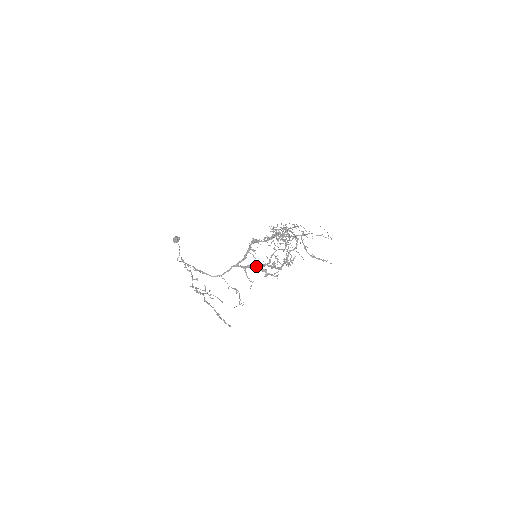
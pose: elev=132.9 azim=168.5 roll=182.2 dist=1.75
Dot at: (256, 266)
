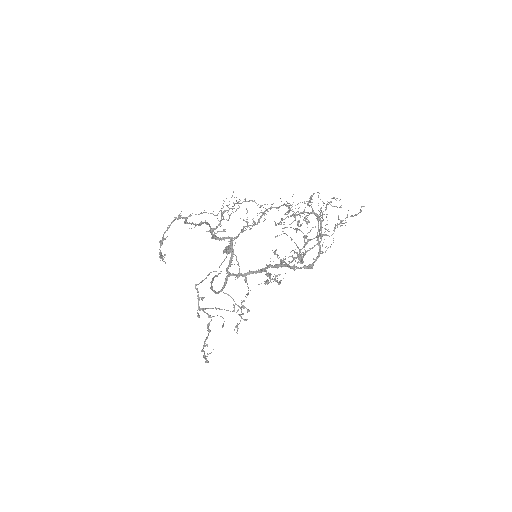
Dot at: (261, 270)
